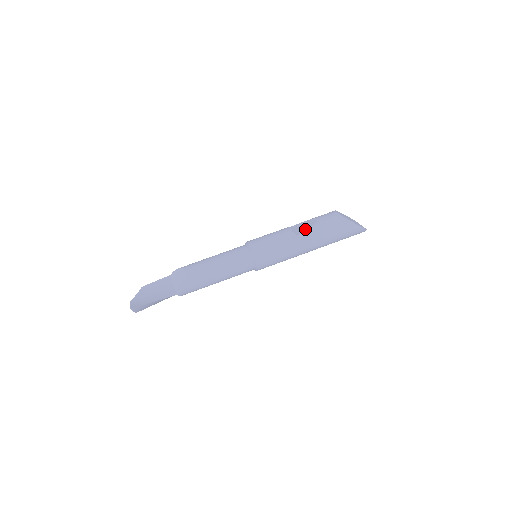
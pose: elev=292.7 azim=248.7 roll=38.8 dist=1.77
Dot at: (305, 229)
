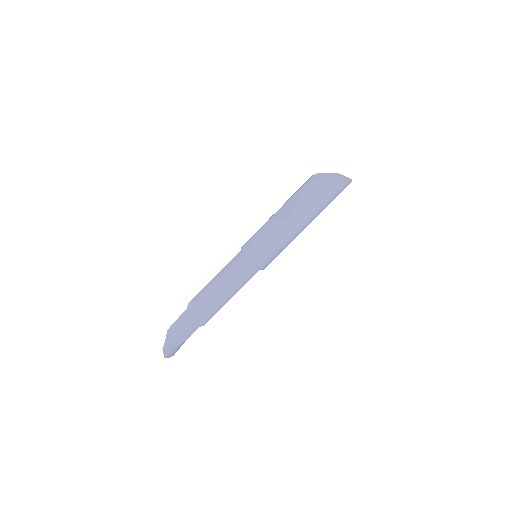
Dot at: (290, 211)
